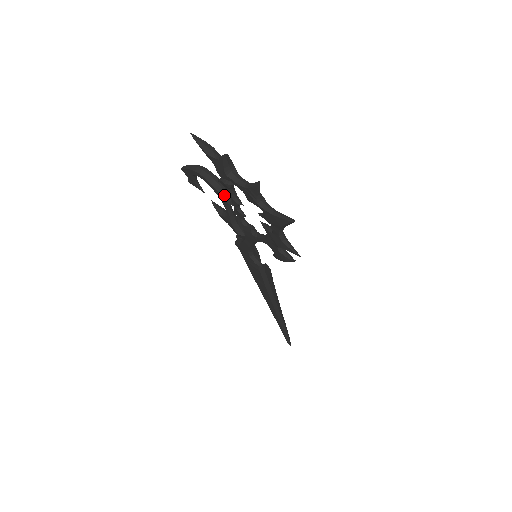
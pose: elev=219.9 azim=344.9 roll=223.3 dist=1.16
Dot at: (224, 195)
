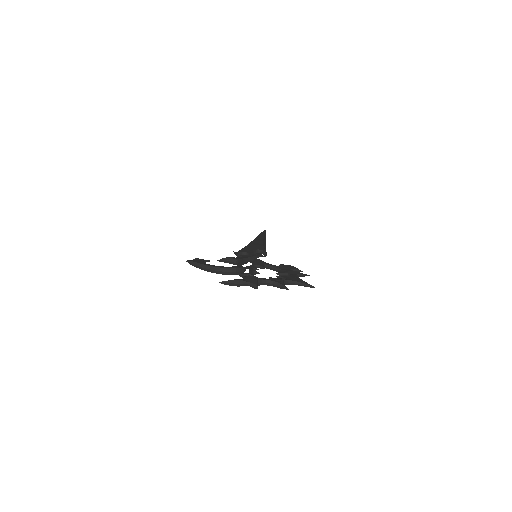
Dot at: (241, 272)
